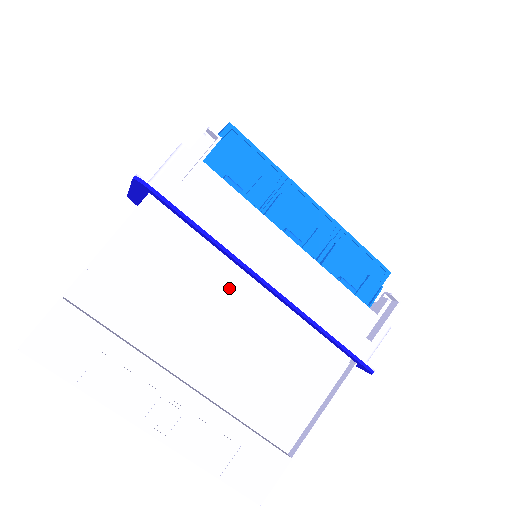
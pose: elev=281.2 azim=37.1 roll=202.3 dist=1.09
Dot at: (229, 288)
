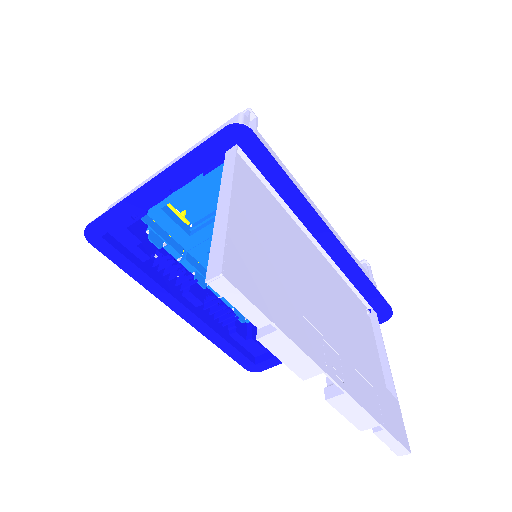
Dot at: (300, 245)
